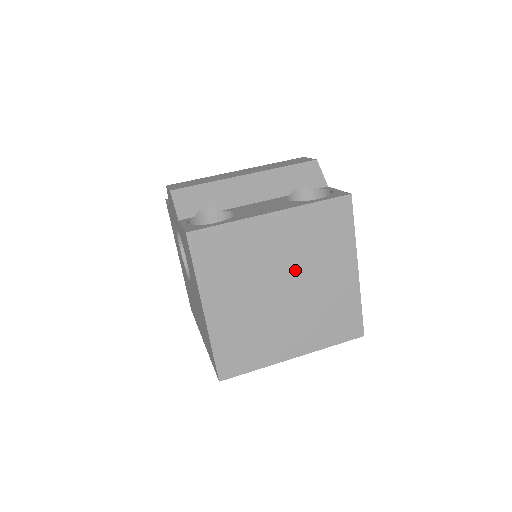
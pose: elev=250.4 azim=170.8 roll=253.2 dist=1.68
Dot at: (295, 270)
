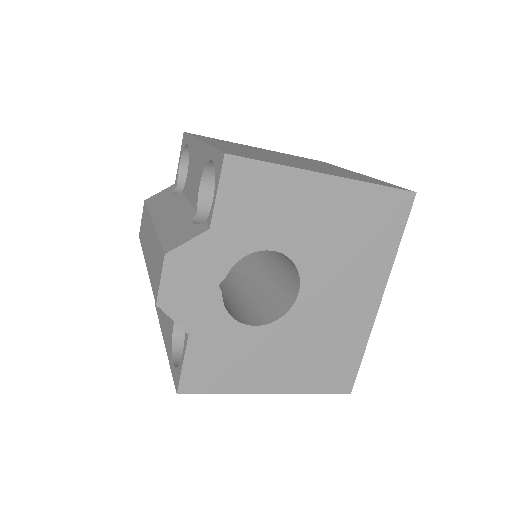
Dot at: occluded
